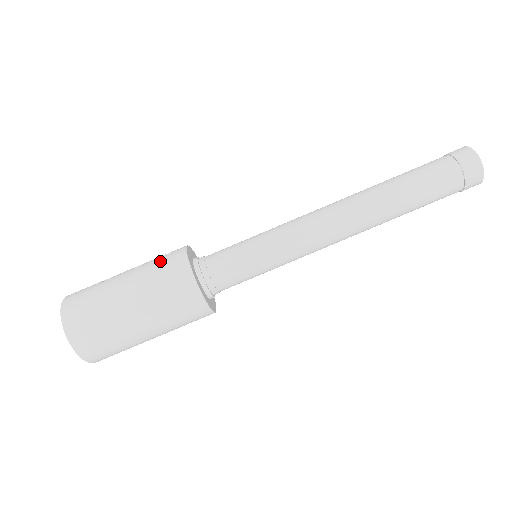
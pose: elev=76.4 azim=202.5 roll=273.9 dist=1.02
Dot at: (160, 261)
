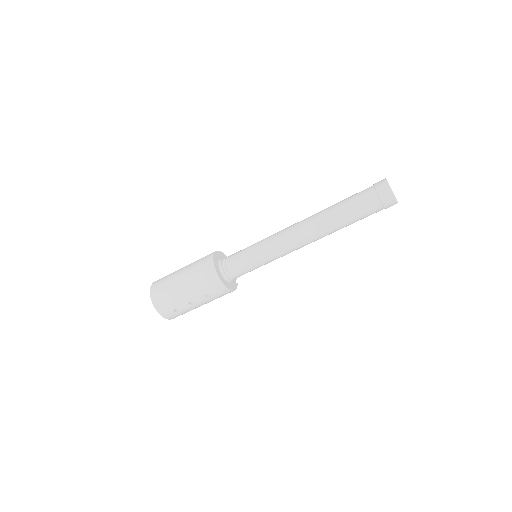
Dot at: occluded
